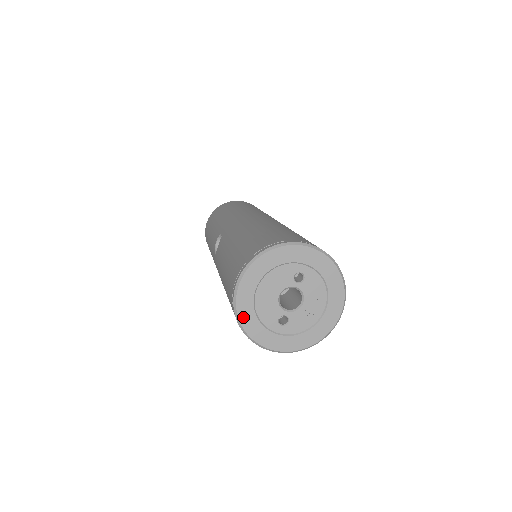
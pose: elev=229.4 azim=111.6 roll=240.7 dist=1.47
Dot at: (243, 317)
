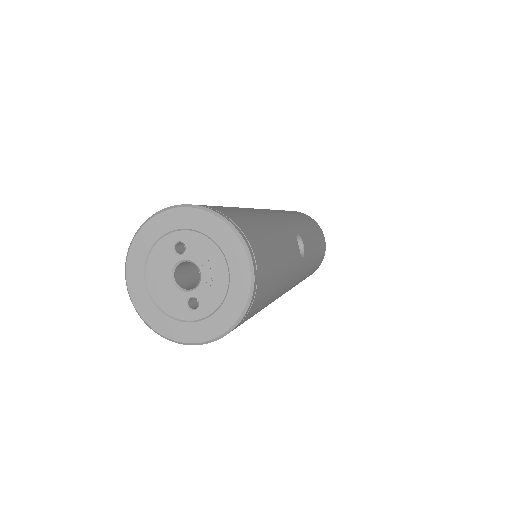
Dot at: (151, 320)
